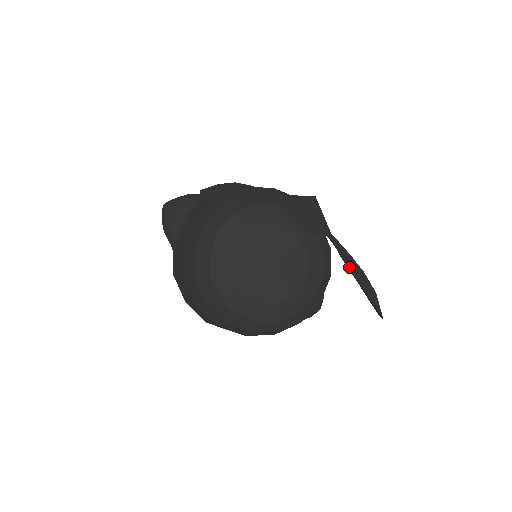
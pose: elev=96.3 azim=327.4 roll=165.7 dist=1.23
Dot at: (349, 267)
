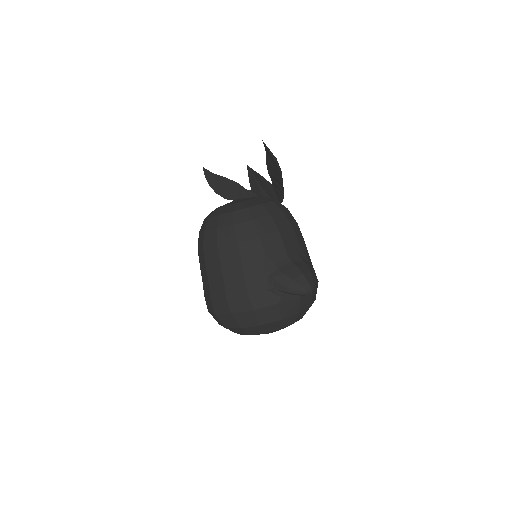
Dot at: (269, 168)
